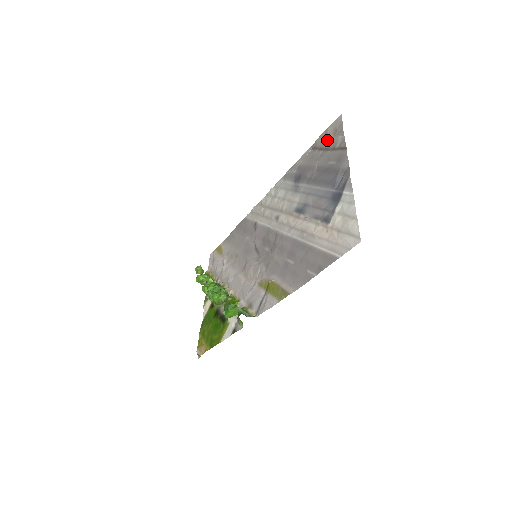
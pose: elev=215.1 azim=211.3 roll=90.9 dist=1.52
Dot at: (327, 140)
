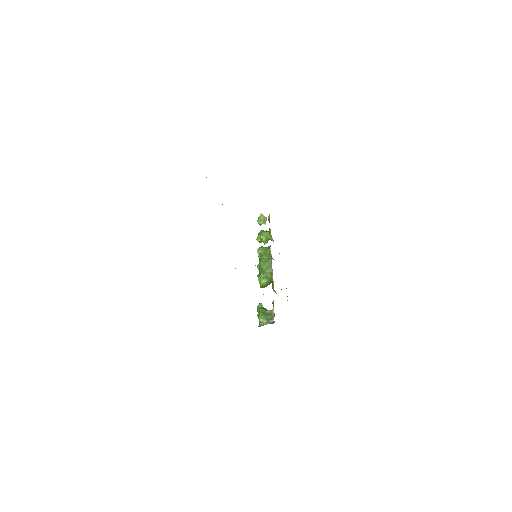
Dot at: occluded
